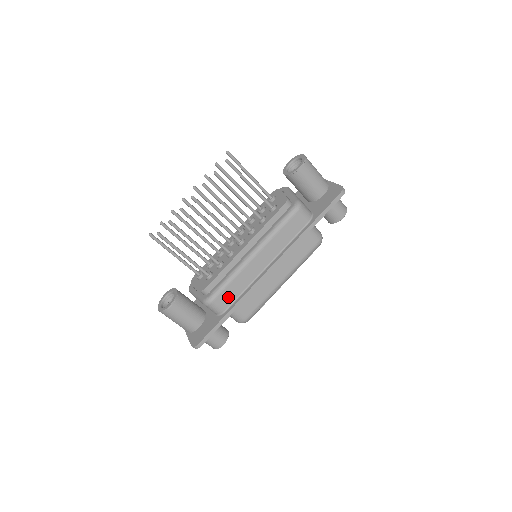
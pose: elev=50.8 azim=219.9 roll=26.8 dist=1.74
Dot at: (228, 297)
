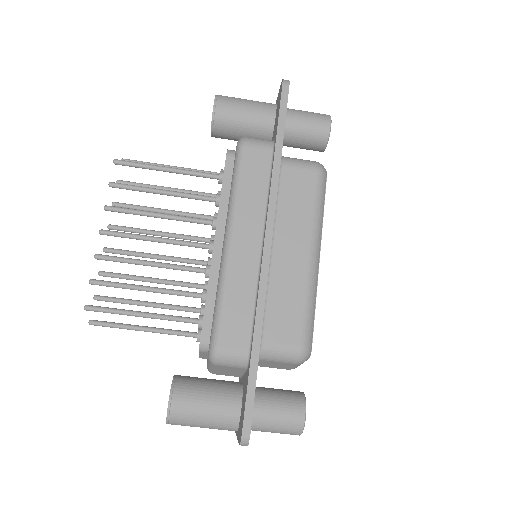
Dot at: (237, 327)
